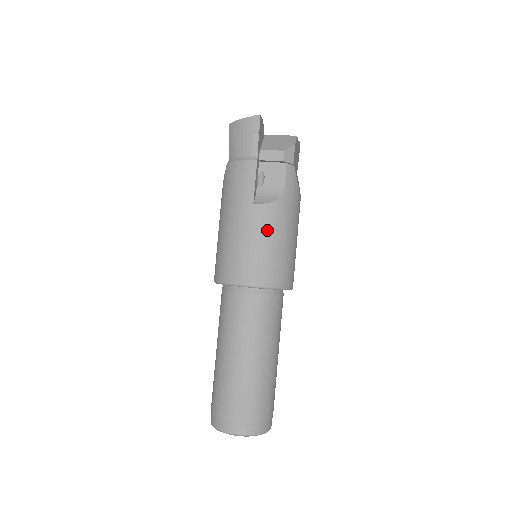
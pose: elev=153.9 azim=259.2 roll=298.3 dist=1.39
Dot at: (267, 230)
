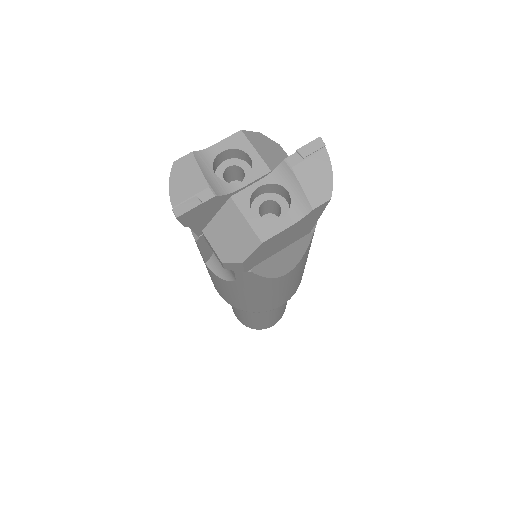
Dot at: (223, 287)
